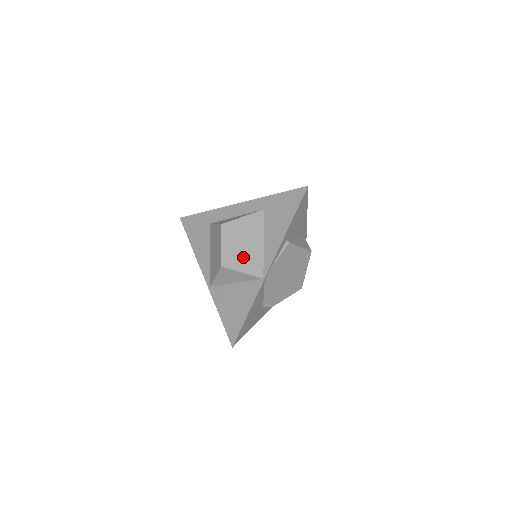
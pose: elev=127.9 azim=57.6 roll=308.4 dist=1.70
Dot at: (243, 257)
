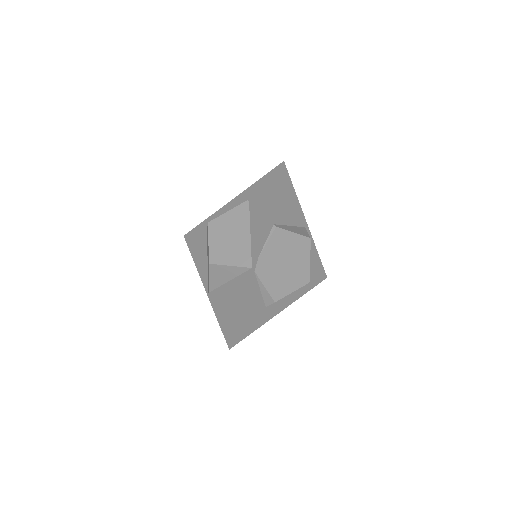
Dot at: (230, 250)
